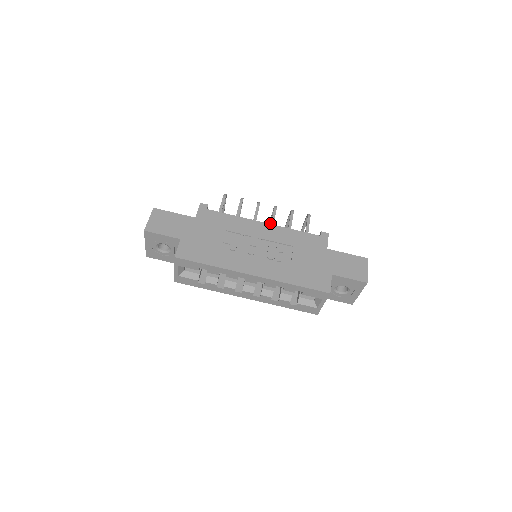
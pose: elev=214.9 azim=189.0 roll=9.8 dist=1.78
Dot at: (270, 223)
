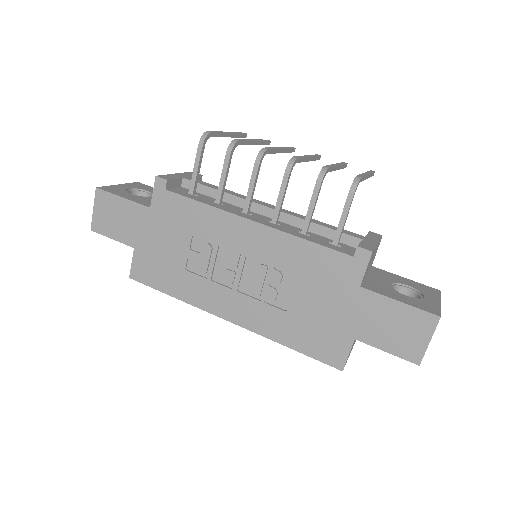
Dot at: occluded
